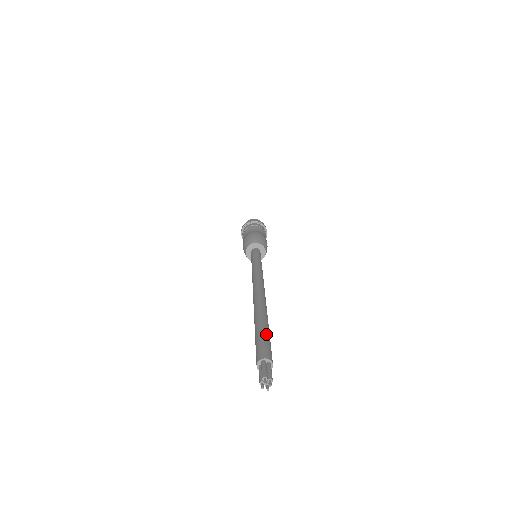
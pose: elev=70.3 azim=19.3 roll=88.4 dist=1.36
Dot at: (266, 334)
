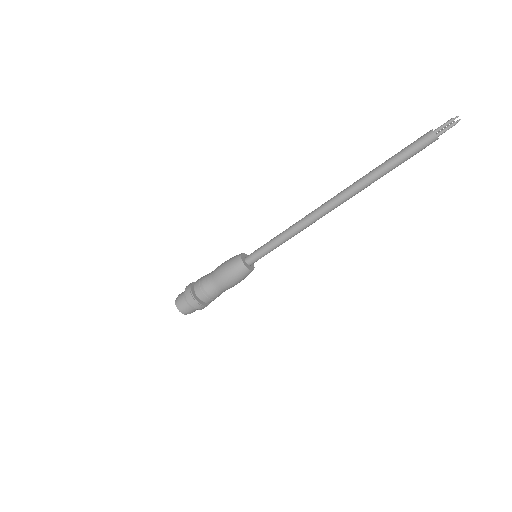
Dot at: occluded
